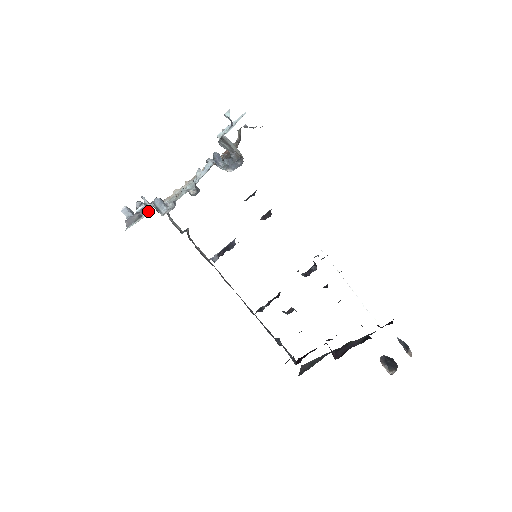
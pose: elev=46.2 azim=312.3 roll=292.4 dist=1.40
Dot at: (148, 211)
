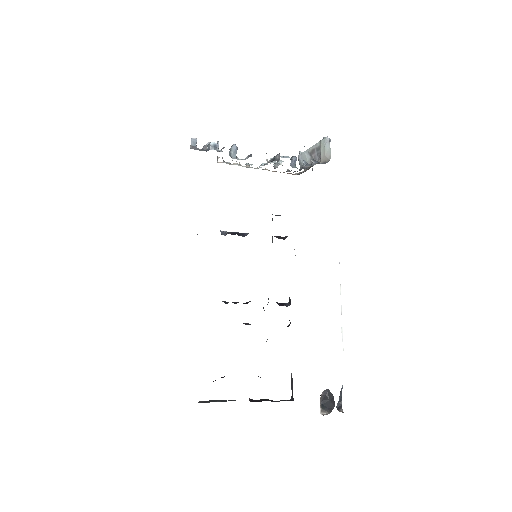
Dot at: (217, 151)
